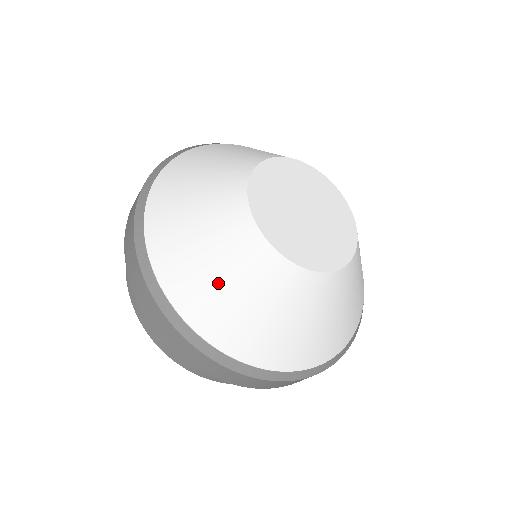
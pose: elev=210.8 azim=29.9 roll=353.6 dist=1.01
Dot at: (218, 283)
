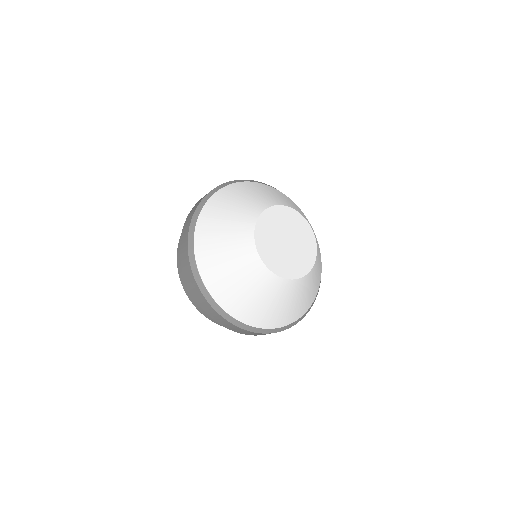
Dot at: (230, 275)
